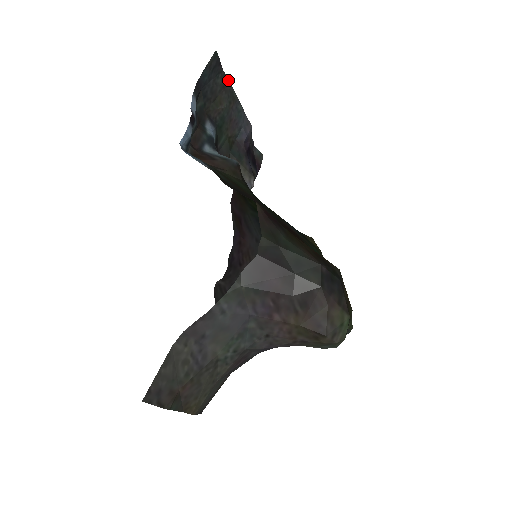
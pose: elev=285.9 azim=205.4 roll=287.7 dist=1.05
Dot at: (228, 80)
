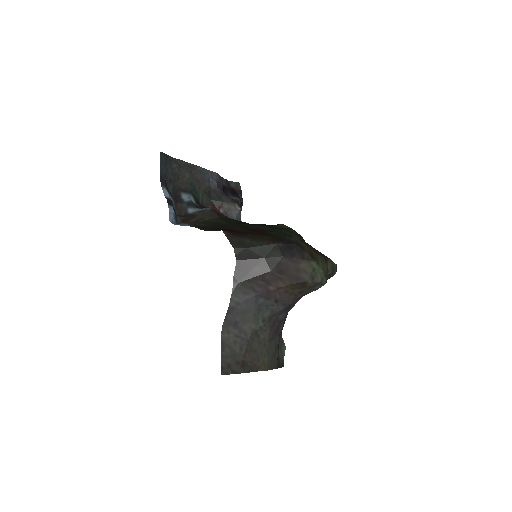
Dot at: (180, 160)
